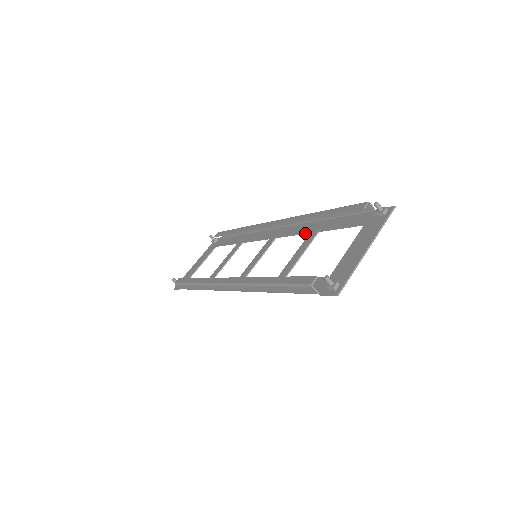
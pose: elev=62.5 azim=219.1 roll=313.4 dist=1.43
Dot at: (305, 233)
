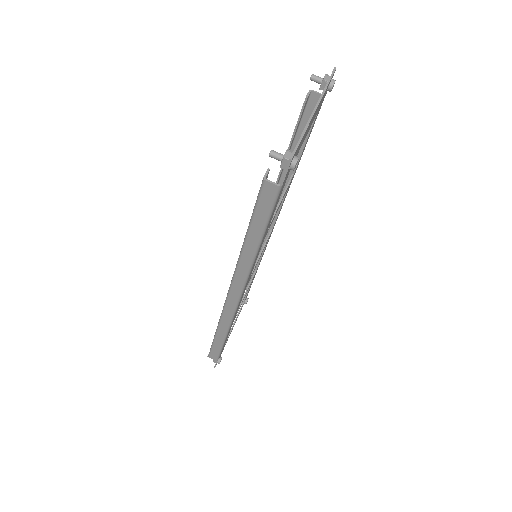
Dot at: occluded
